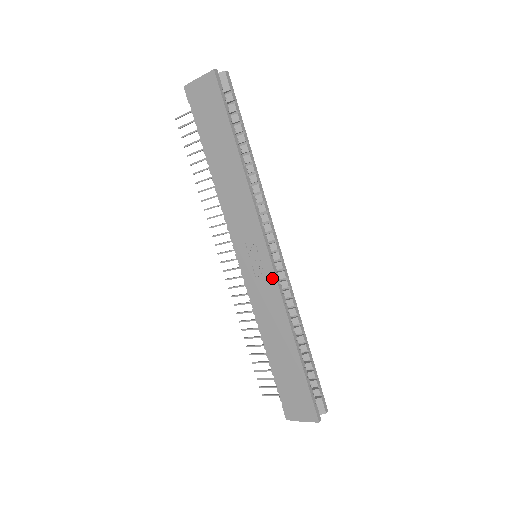
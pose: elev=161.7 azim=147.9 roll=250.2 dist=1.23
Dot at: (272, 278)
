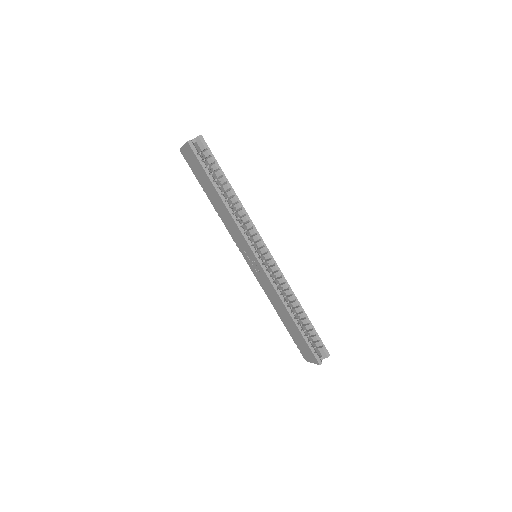
Dot at: (264, 274)
